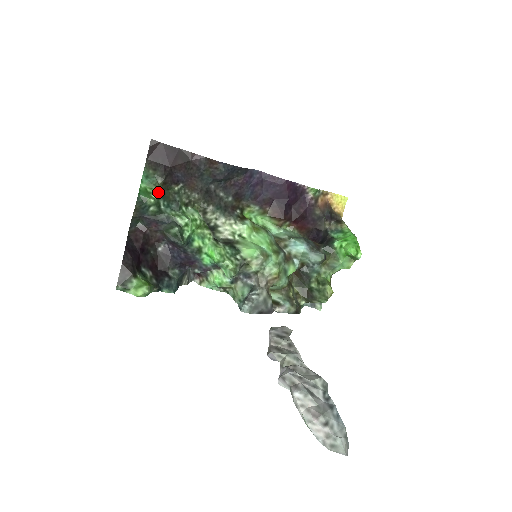
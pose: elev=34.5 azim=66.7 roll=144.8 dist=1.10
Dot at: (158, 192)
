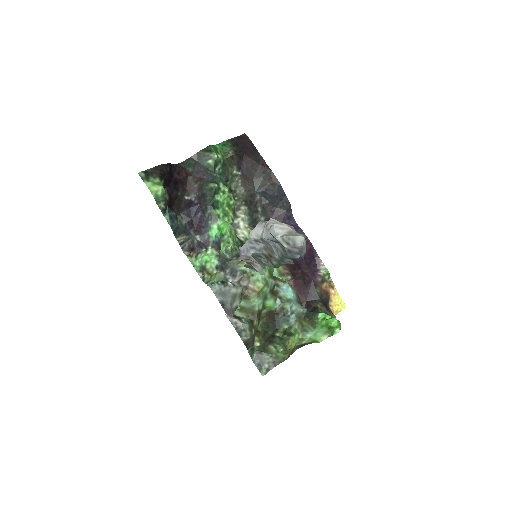
Dot at: (223, 158)
